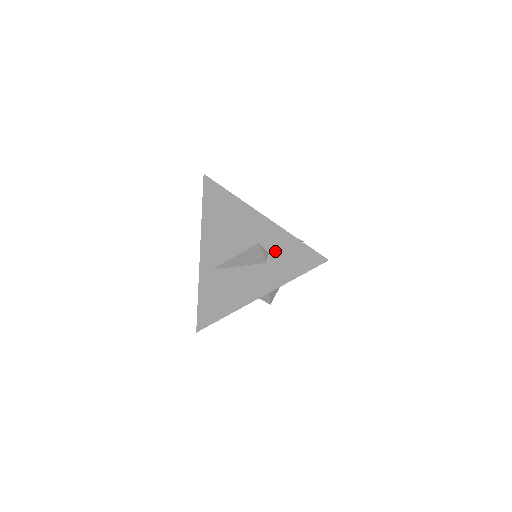
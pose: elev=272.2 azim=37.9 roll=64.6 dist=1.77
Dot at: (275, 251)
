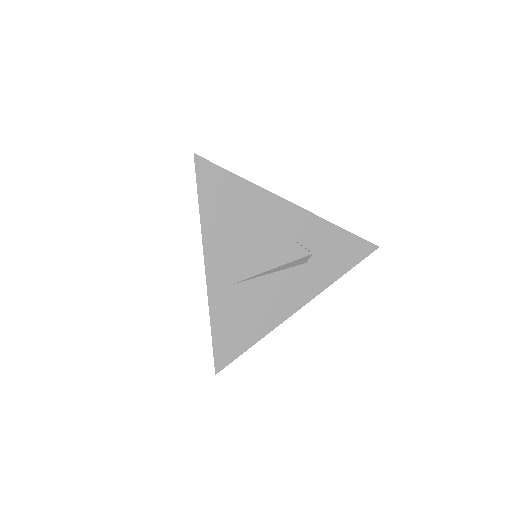
Dot at: (317, 247)
